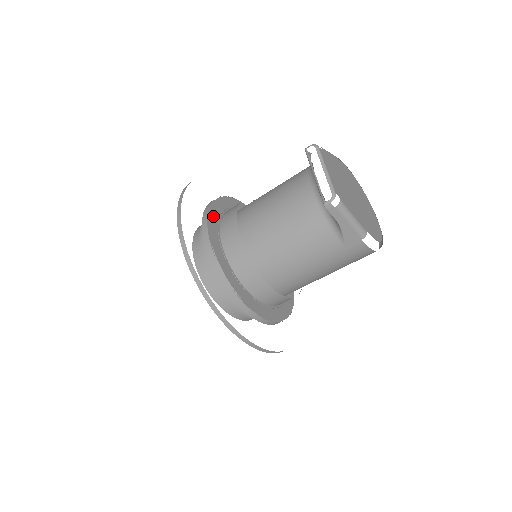
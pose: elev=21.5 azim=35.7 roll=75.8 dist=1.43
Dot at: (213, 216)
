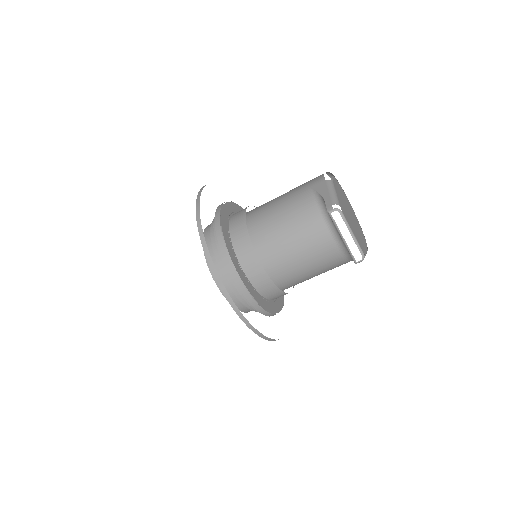
Dot at: (234, 261)
